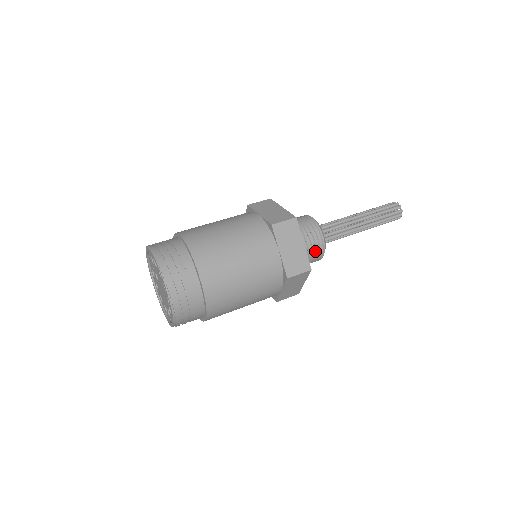
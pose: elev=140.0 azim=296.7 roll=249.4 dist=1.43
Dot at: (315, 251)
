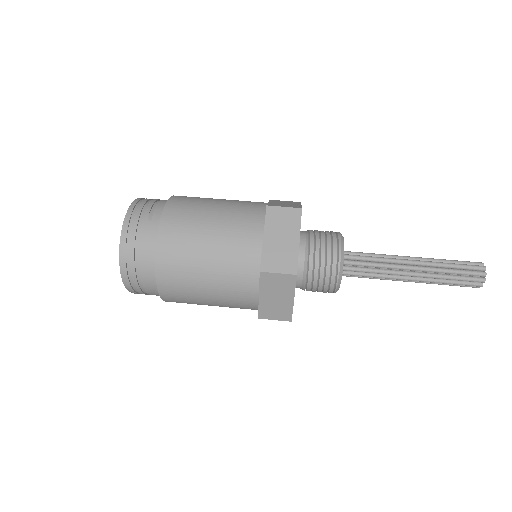
Dot at: (325, 269)
